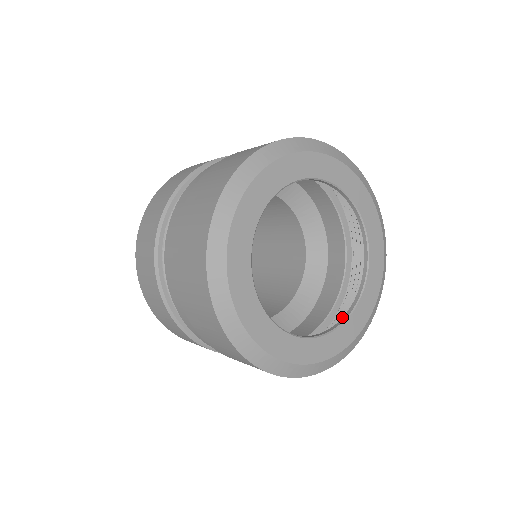
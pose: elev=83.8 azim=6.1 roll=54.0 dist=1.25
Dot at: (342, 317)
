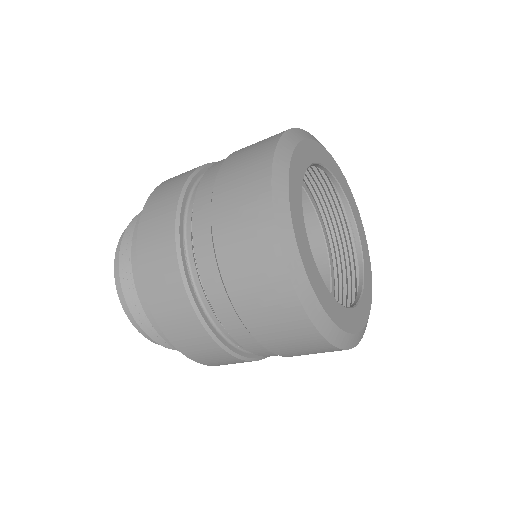
Dot at: (339, 265)
